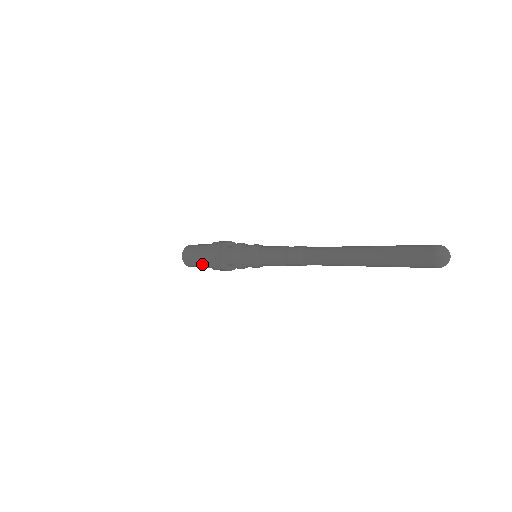
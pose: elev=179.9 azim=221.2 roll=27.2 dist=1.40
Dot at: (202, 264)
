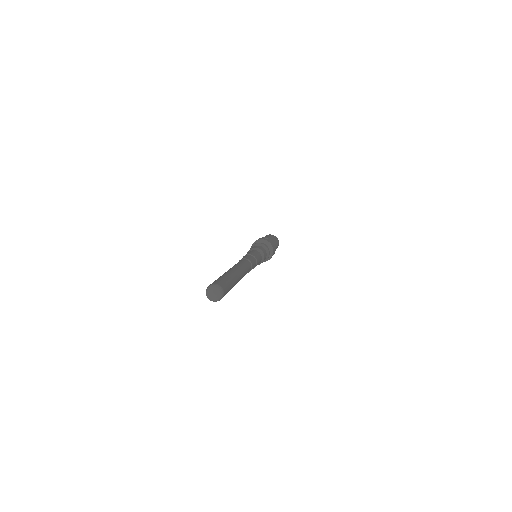
Dot at: occluded
